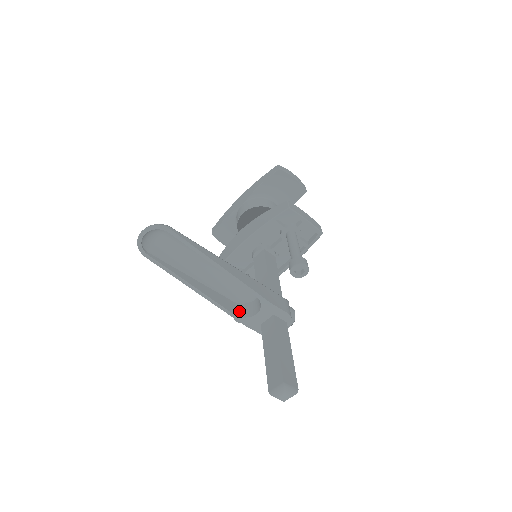
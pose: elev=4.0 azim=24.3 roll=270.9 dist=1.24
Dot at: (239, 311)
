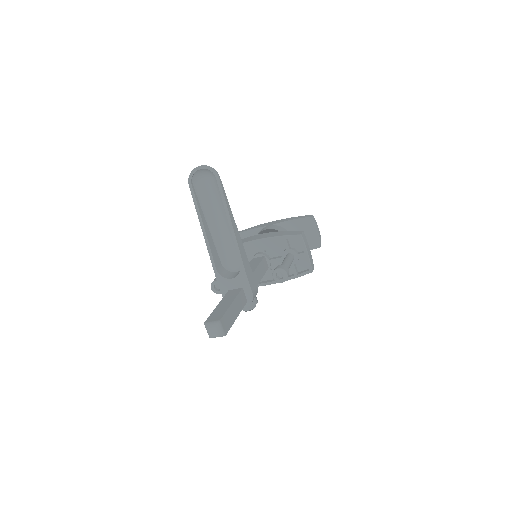
Dot at: (221, 270)
